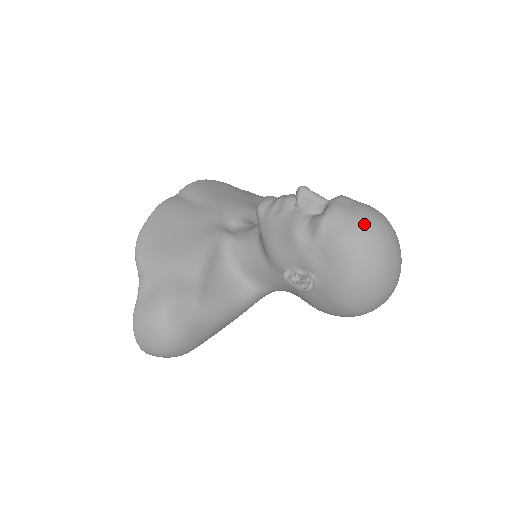
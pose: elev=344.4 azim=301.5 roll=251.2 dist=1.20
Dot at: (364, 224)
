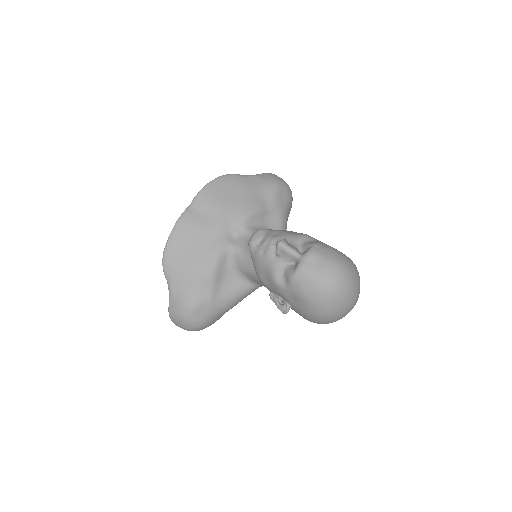
Dot at: (323, 285)
